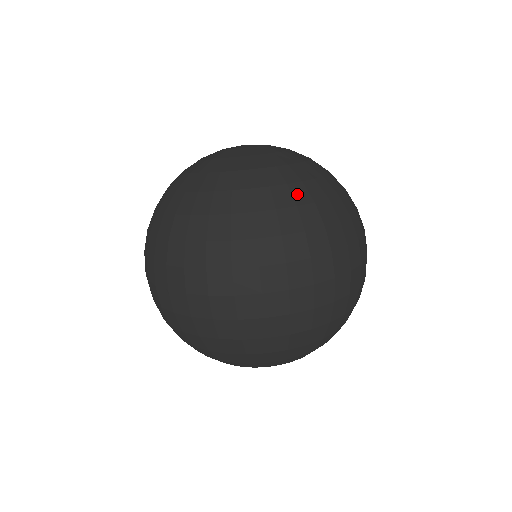
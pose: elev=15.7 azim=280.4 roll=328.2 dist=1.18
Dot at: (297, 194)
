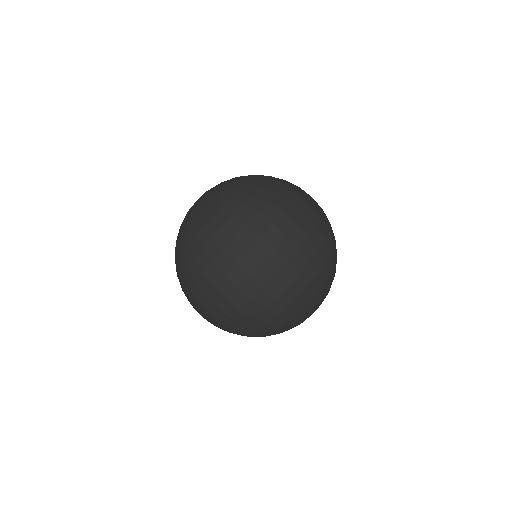
Dot at: (211, 228)
